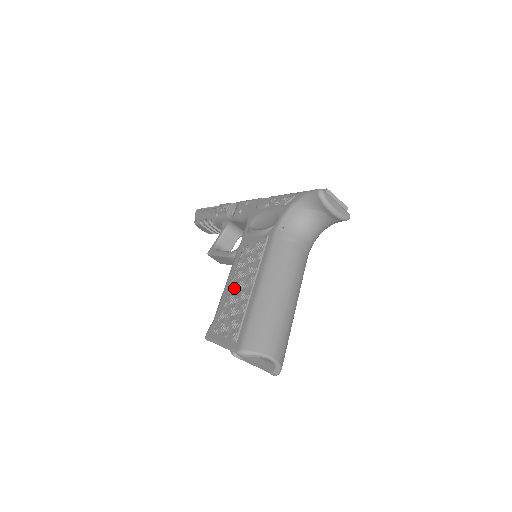
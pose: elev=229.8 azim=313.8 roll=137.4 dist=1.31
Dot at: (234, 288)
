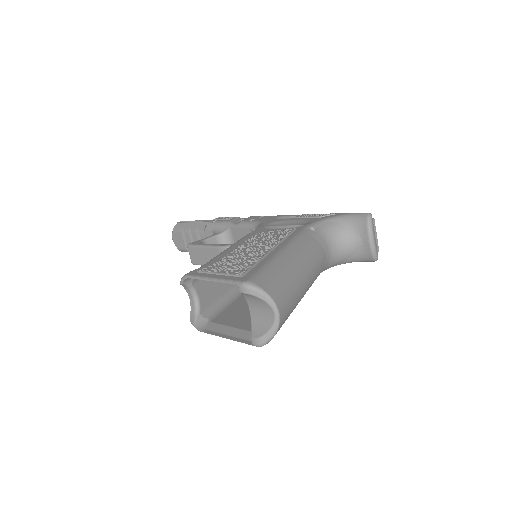
Dot at: (241, 249)
